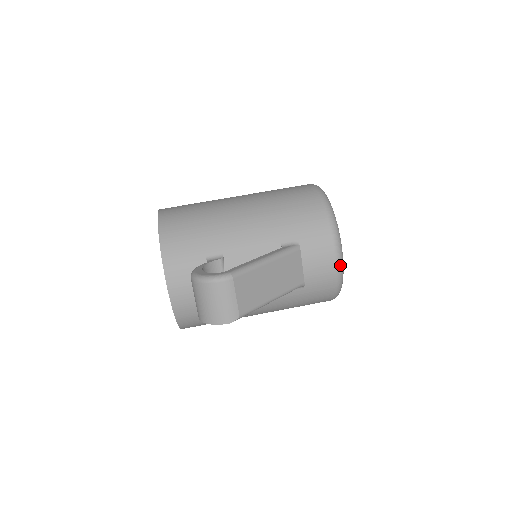
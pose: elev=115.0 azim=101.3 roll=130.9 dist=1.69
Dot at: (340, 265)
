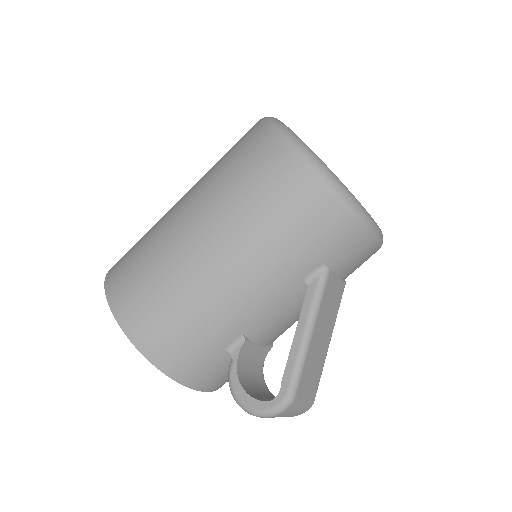
Dot at: (380, 241)
